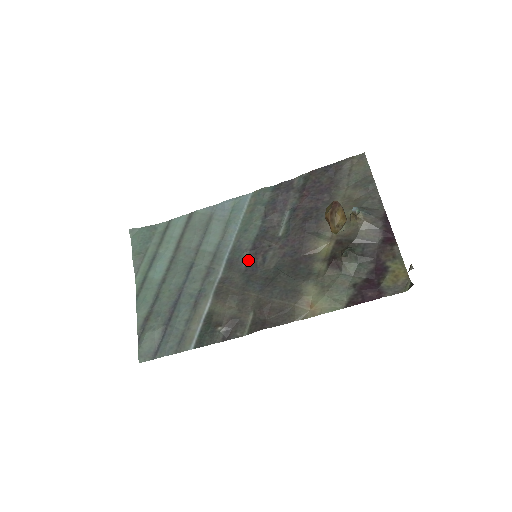
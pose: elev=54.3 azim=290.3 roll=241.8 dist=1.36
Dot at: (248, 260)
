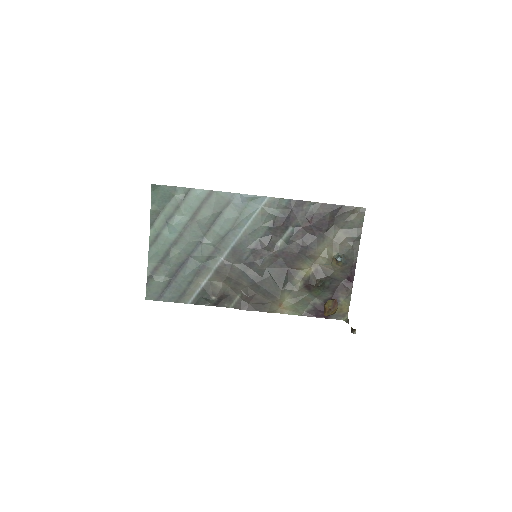
Dot at: (249, 255)
